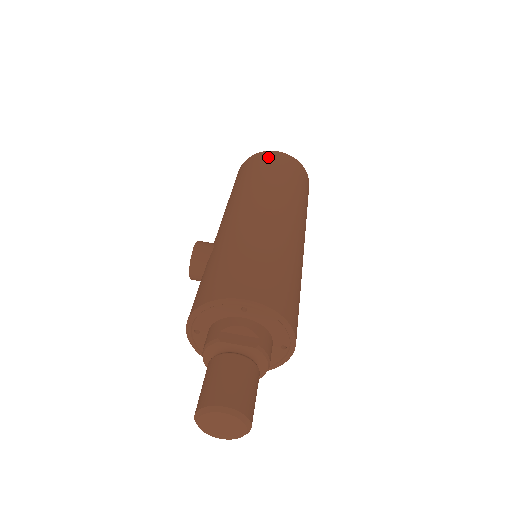
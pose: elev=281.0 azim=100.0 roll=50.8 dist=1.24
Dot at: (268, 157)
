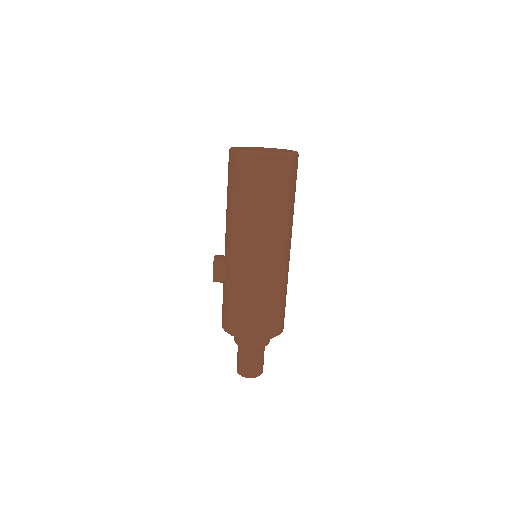
Dot at: (256, 168)
